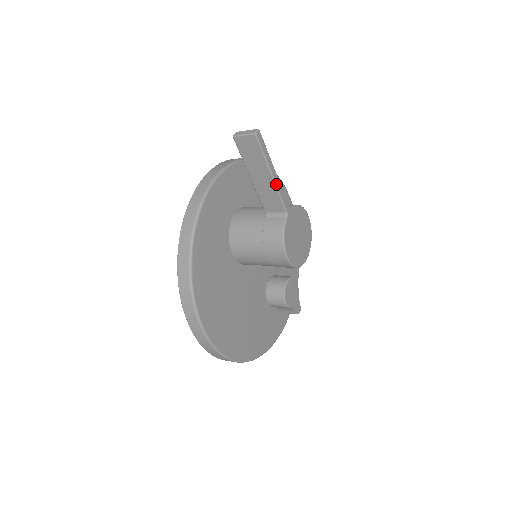
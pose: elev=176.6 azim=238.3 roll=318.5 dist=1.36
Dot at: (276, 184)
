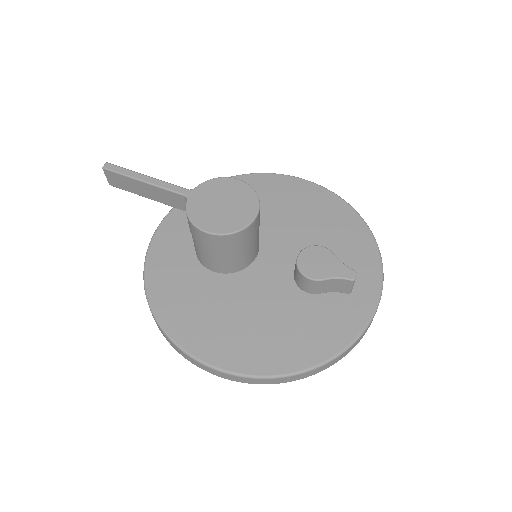
Dot at: (153, 184)
